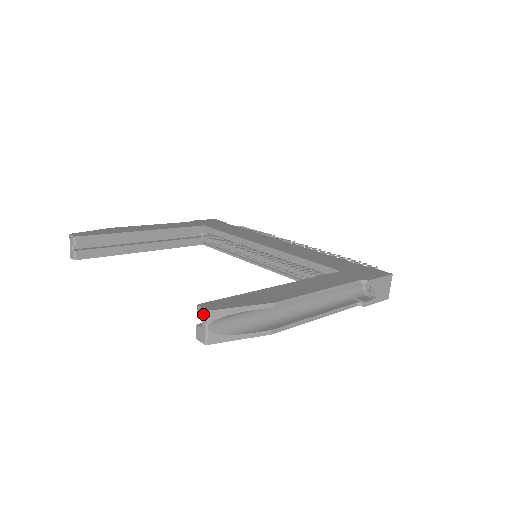
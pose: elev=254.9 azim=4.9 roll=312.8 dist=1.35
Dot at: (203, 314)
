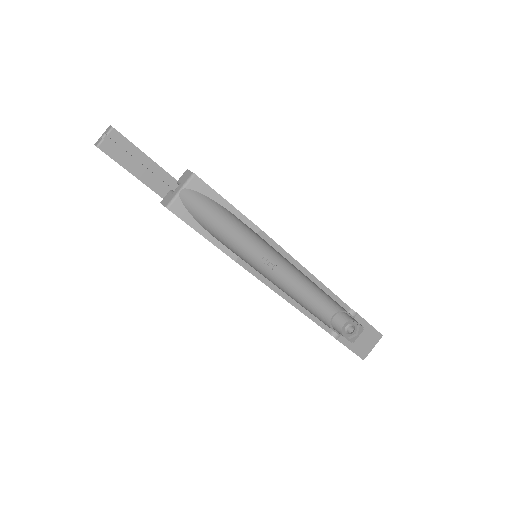
Dot at: (186, 176)
